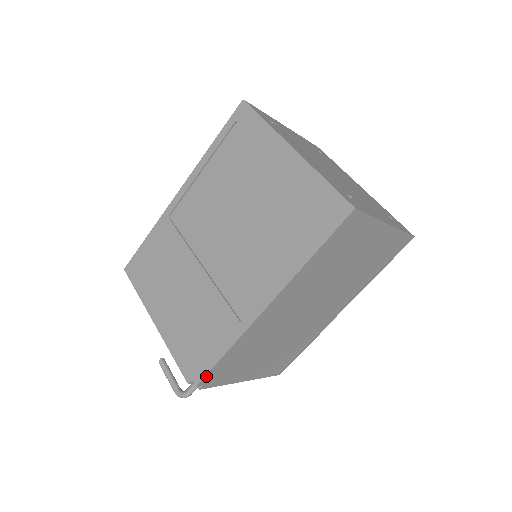
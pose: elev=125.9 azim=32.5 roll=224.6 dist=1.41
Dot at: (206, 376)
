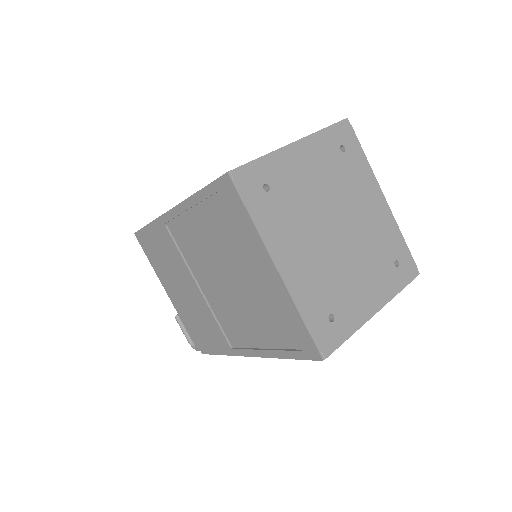
Dot at: (209, 353)
